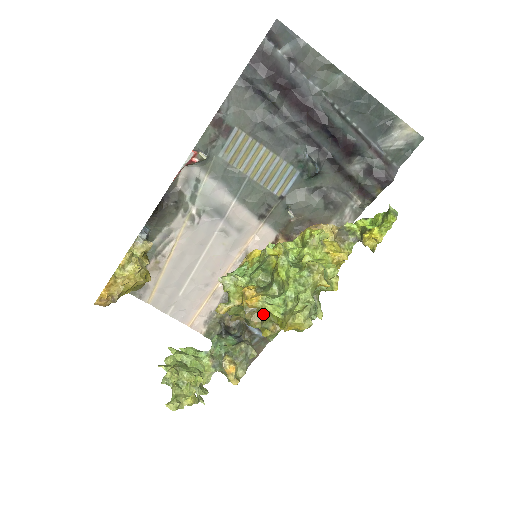
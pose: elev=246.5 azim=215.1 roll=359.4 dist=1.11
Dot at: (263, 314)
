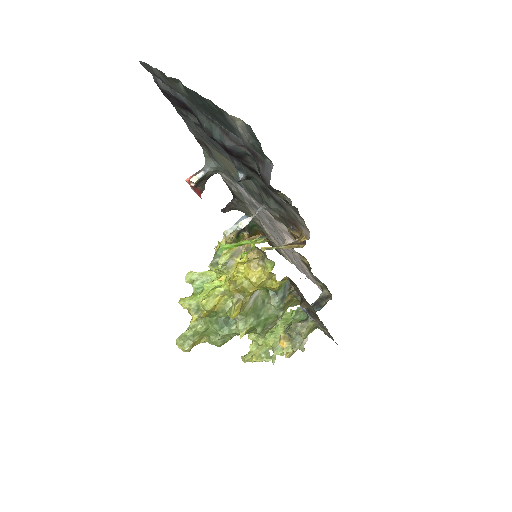
Dot at: occluded
